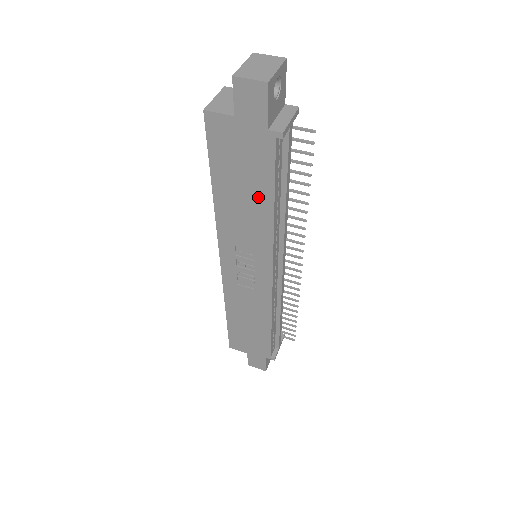
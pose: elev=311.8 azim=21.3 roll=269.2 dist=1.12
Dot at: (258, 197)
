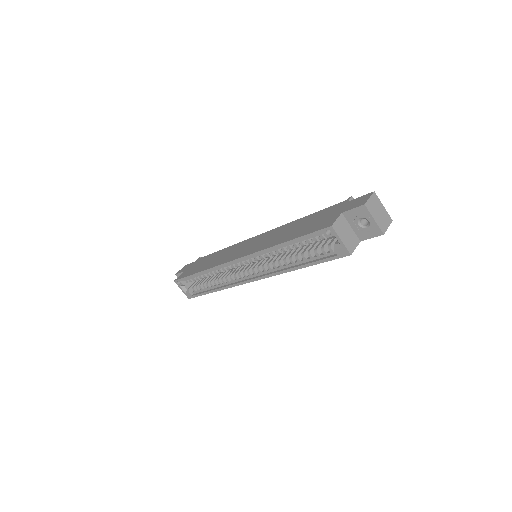
Dot at: occluded
